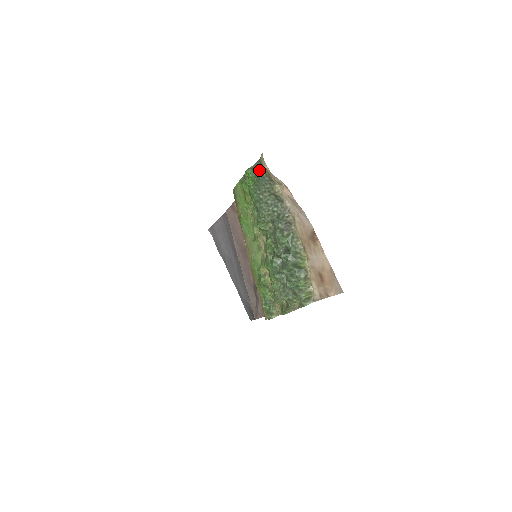
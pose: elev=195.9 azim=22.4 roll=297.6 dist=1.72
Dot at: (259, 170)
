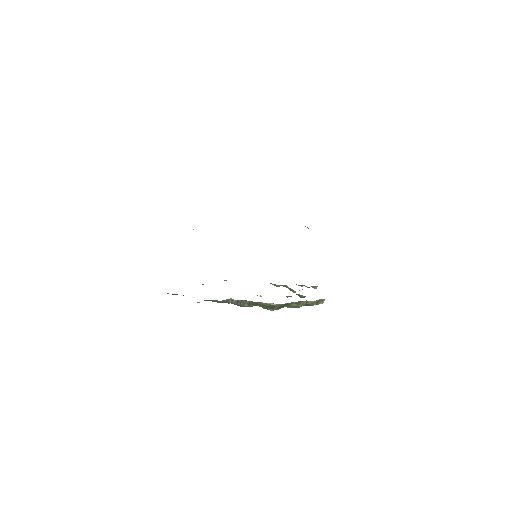
Dot at: occluded
